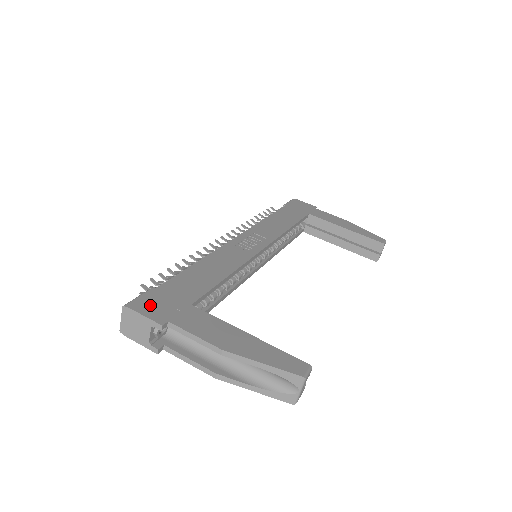
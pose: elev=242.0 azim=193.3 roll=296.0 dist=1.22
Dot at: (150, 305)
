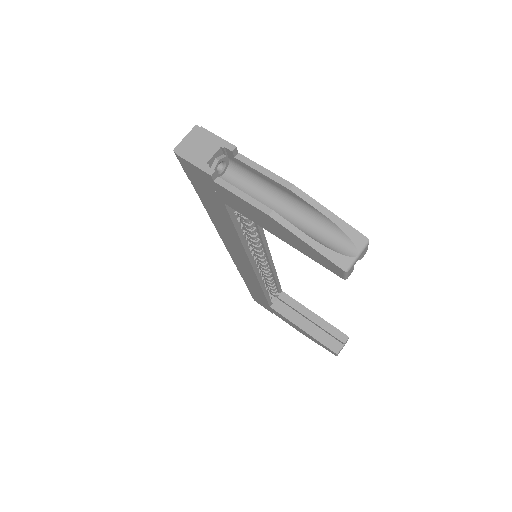
Dot at: occluded
